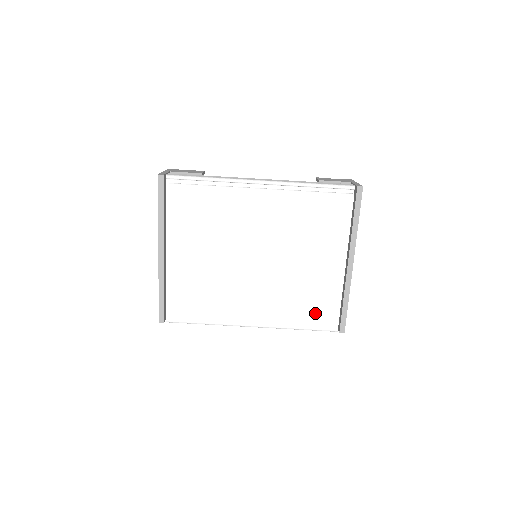
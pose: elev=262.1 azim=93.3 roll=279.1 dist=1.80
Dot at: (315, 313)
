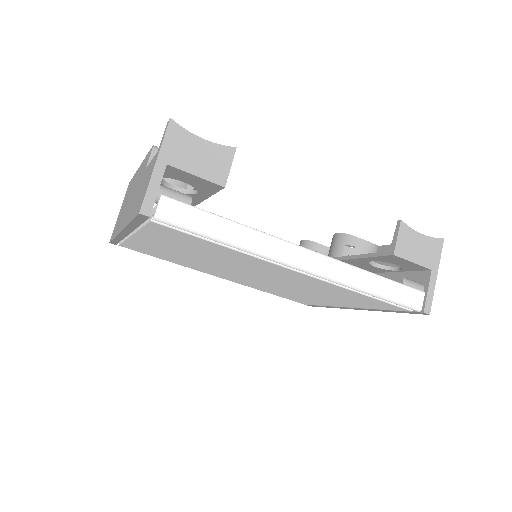
Dot at: occluded
